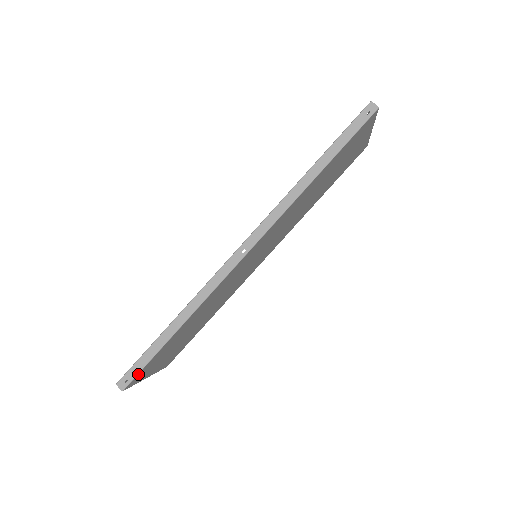
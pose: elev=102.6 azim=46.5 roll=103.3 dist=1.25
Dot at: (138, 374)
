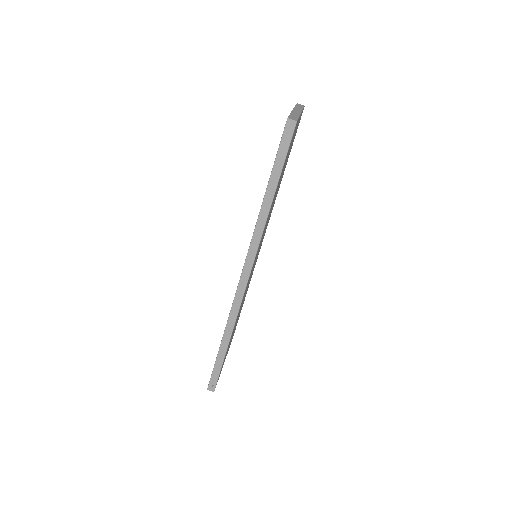
Dot at: occluded
